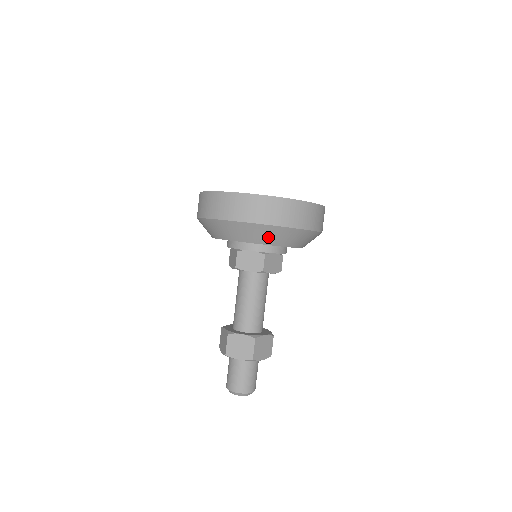
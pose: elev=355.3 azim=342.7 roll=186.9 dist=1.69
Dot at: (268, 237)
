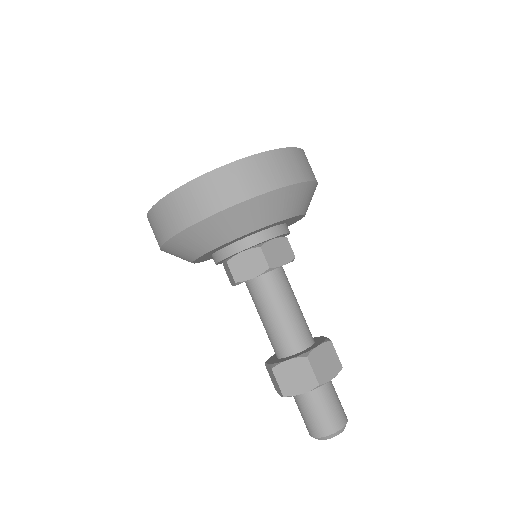
Dot at: (246, 221)
